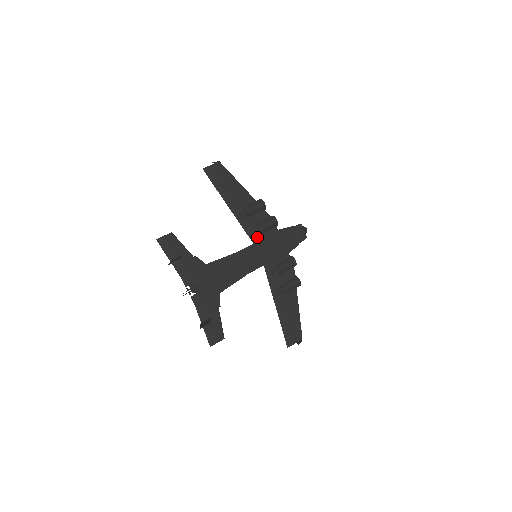
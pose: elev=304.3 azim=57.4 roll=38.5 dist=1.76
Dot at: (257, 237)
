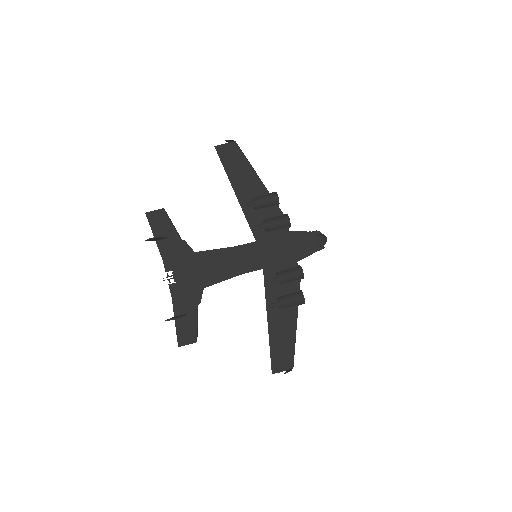
Dot at: (262, 234)
